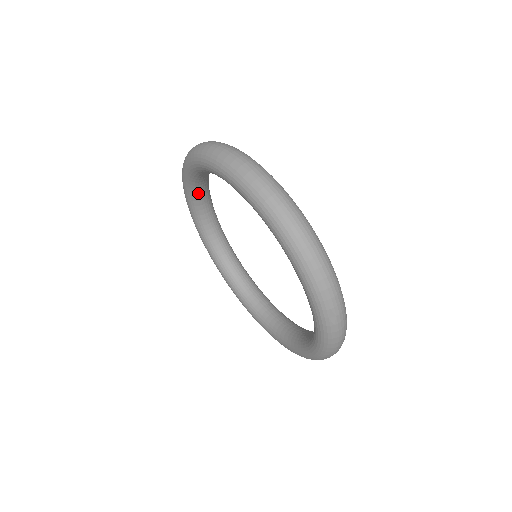
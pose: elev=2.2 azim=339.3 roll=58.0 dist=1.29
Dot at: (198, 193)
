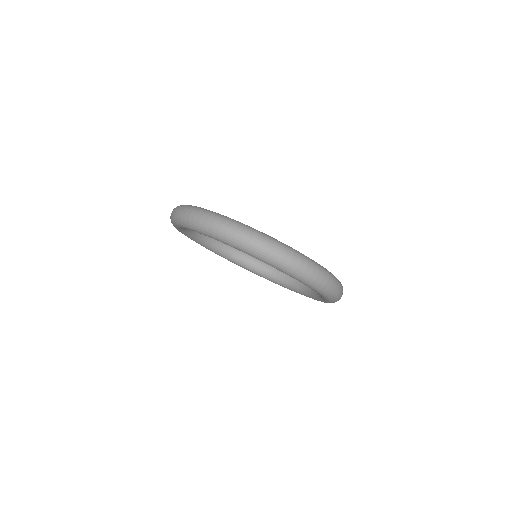
Dot at: occluded
